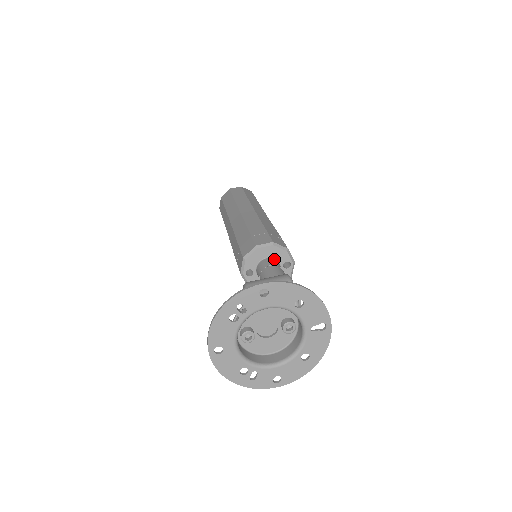
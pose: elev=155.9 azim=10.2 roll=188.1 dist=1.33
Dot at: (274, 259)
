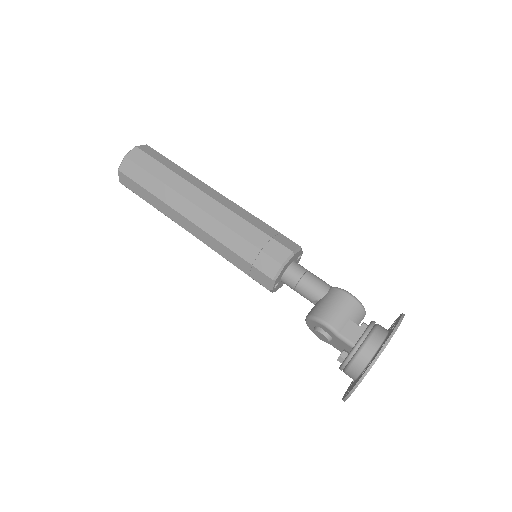
Dot at: (294, 263)
